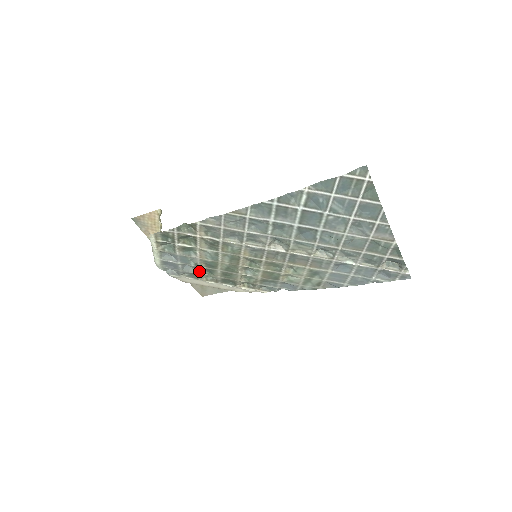
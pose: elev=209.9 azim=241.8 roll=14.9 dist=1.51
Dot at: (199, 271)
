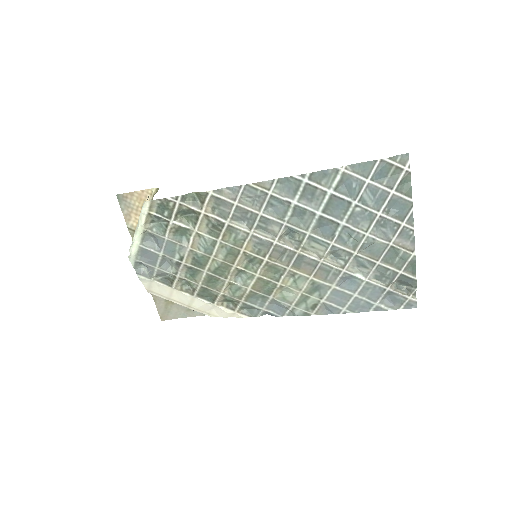
Dot at: (179, 271)
